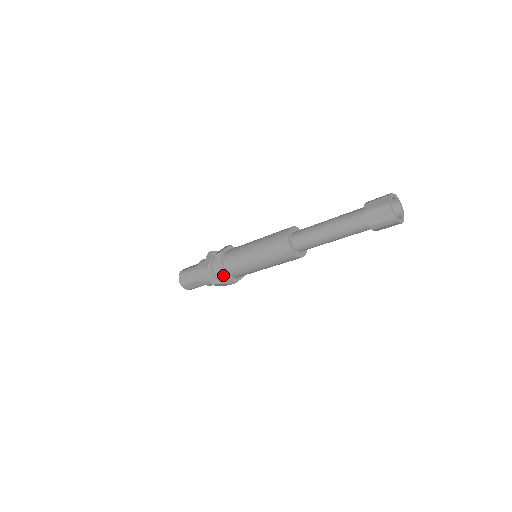
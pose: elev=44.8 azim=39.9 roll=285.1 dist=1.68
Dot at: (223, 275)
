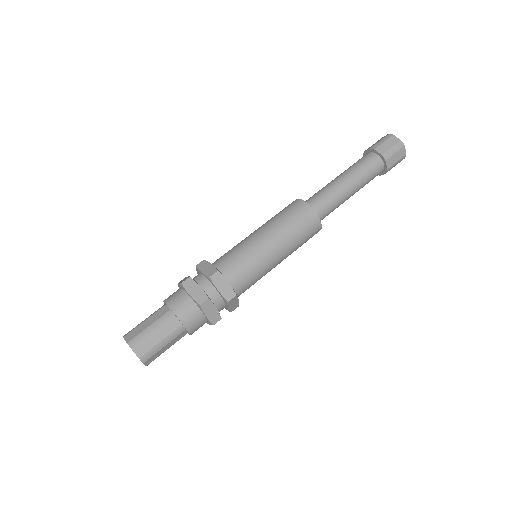
Dot at: (234, 299)
